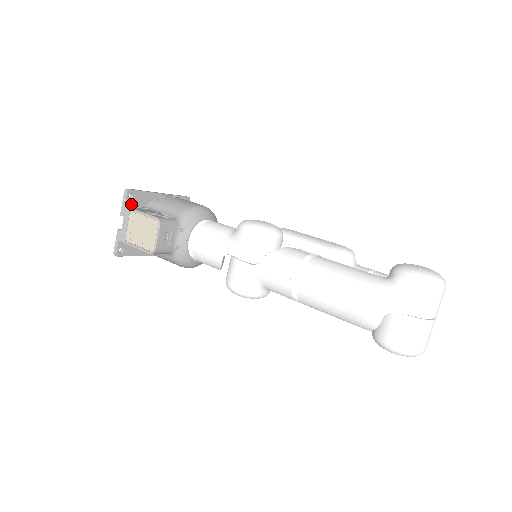
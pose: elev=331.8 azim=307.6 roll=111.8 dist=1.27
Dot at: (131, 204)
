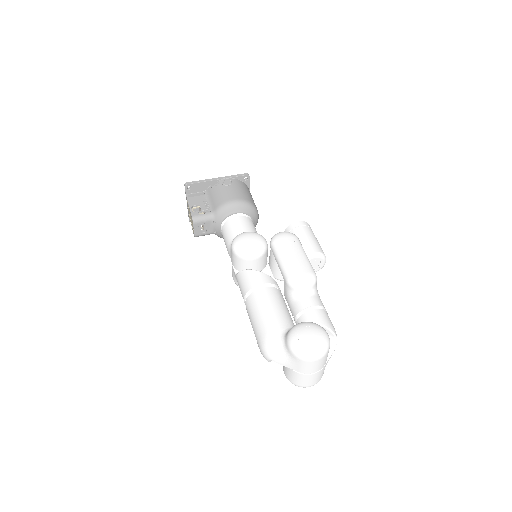
Dot at: (191, 192)
